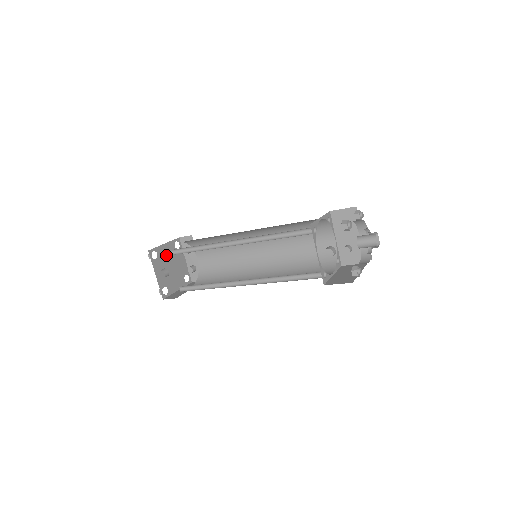
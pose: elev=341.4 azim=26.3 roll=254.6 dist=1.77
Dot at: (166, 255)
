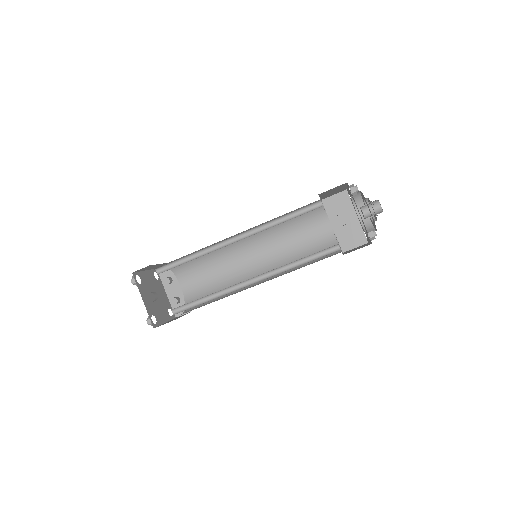
Dot at: (148, 283)
